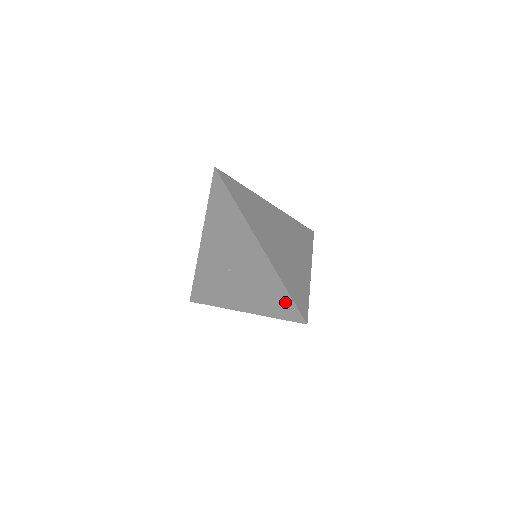
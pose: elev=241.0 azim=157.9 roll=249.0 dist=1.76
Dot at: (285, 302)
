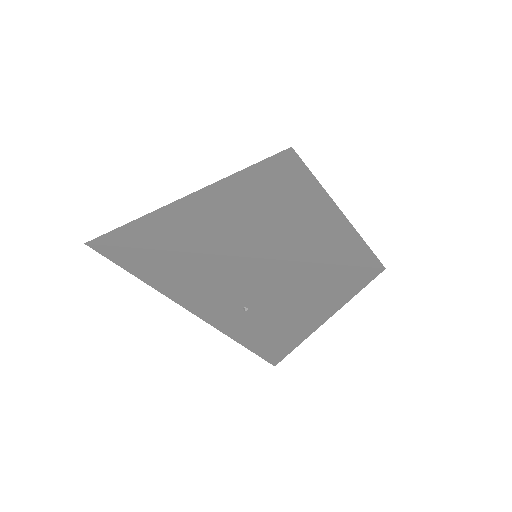
Dot at: (328, 276)
